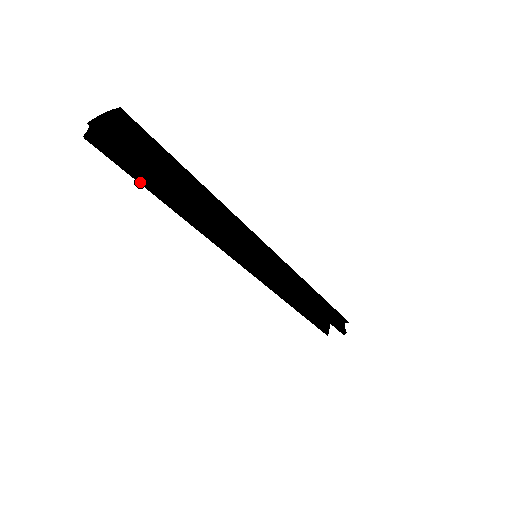
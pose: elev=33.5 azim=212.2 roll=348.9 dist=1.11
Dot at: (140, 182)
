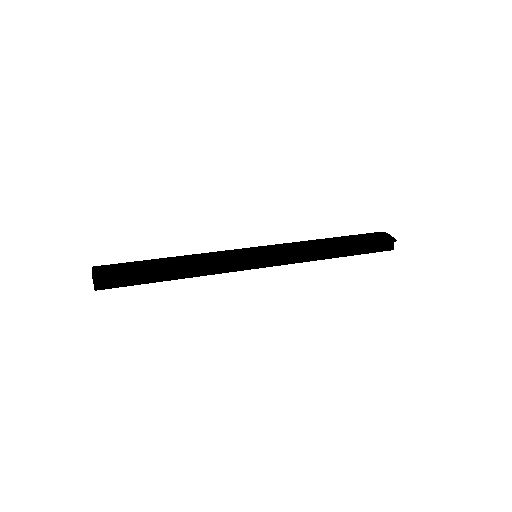
Dot at: occluded
